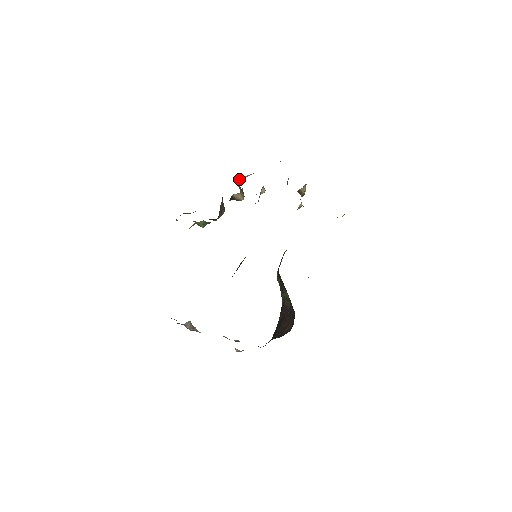
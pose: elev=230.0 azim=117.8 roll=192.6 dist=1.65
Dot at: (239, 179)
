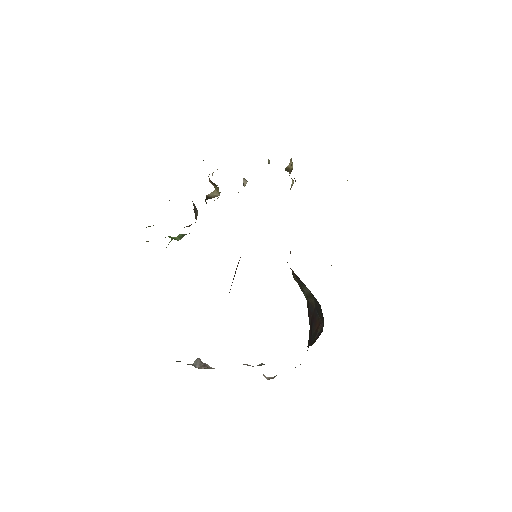
Dot at: (209, 174)
